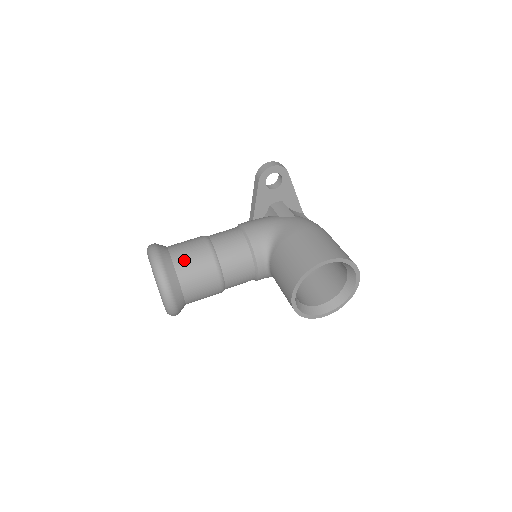
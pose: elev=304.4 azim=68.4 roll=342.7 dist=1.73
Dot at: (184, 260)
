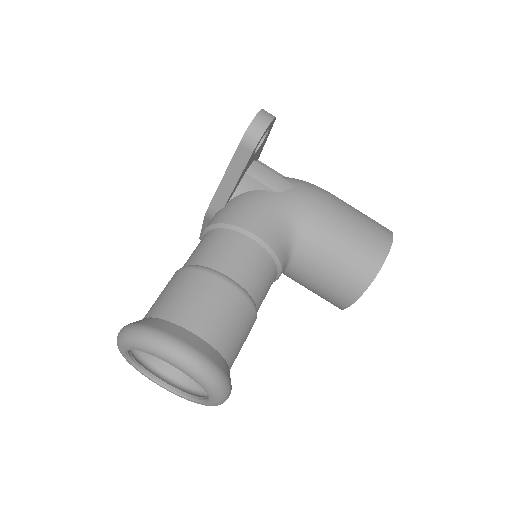
Dot at: (224, 333)
